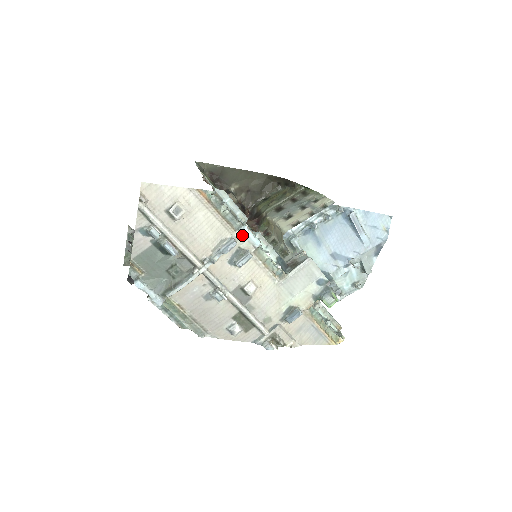
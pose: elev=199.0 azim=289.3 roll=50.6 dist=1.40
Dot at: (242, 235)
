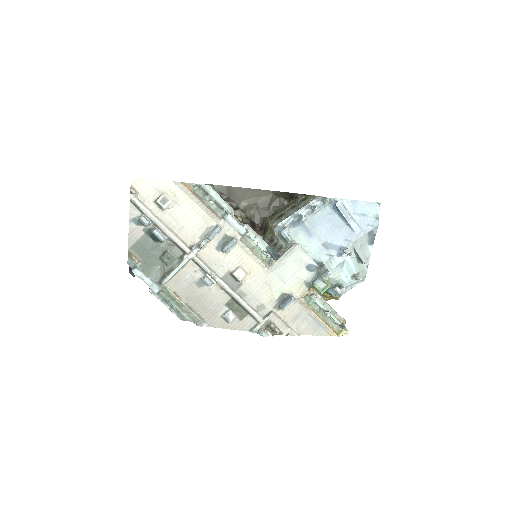
Dot at: (227, 223)
